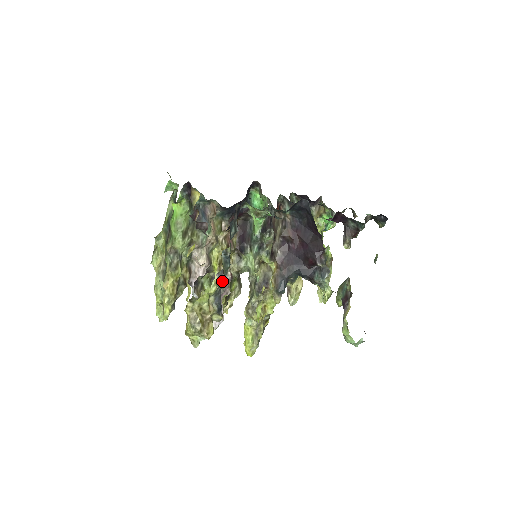
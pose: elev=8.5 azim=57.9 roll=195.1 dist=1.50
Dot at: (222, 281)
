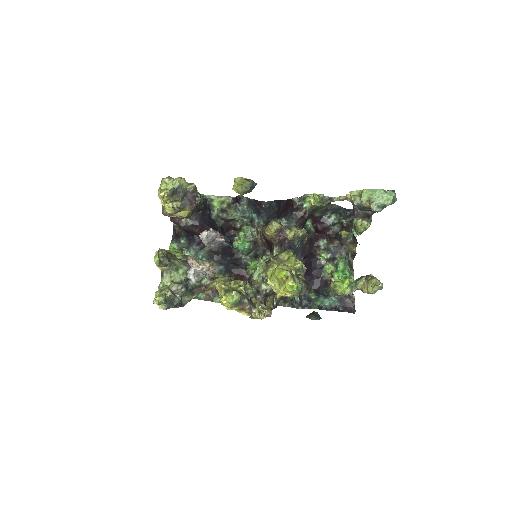
Dot at: (199, 203)
